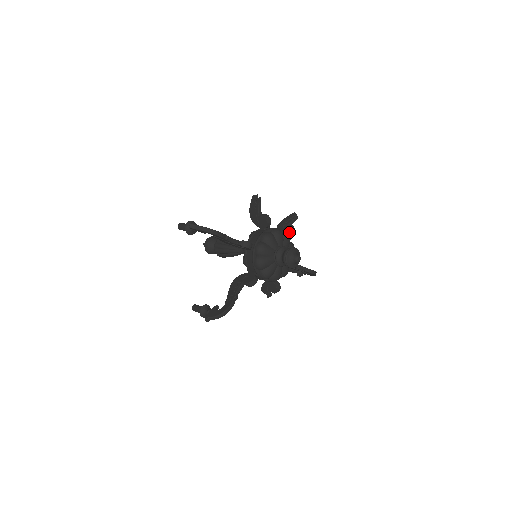
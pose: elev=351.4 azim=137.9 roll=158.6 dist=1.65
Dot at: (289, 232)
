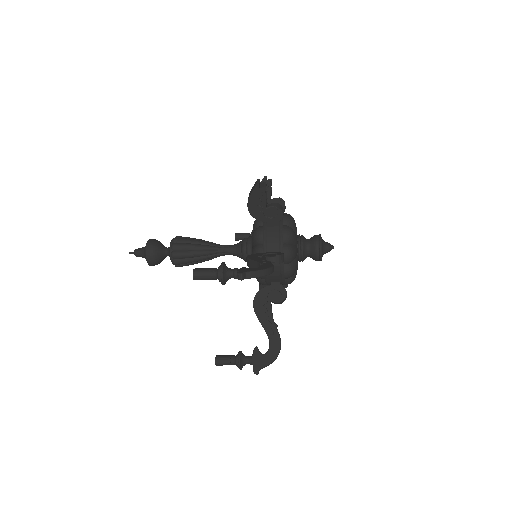
Dot at: (283, 210)
